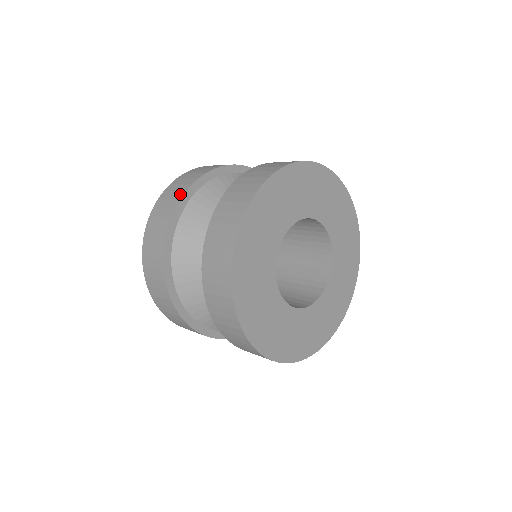
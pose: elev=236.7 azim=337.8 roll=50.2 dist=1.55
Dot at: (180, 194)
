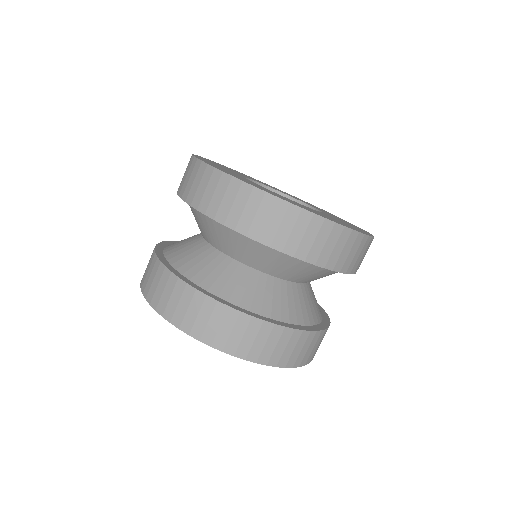
Dot at: (152, 253)
